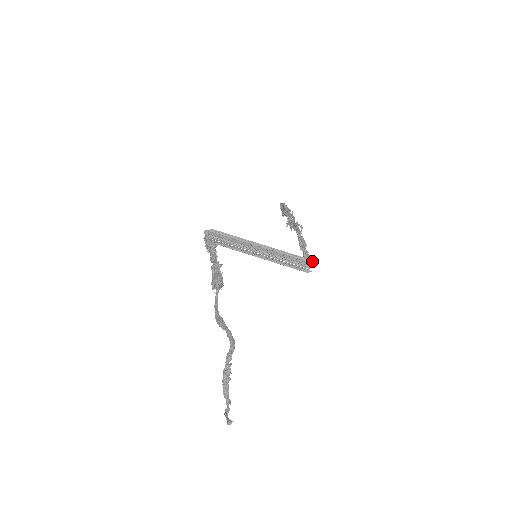
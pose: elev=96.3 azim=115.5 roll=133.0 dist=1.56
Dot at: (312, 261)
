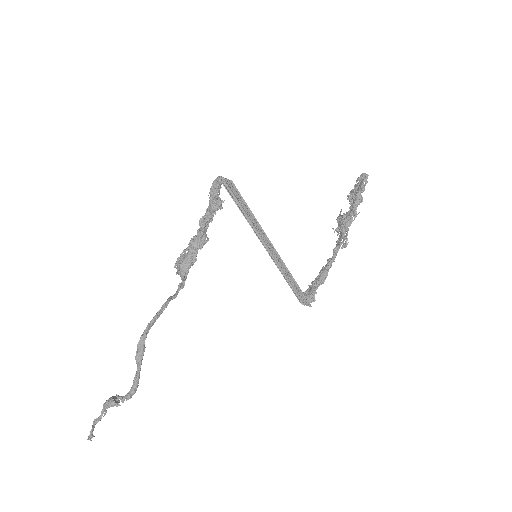
Dot at: (310, 306)
